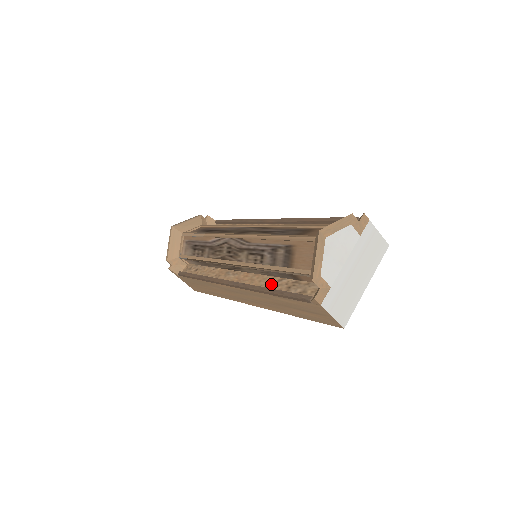
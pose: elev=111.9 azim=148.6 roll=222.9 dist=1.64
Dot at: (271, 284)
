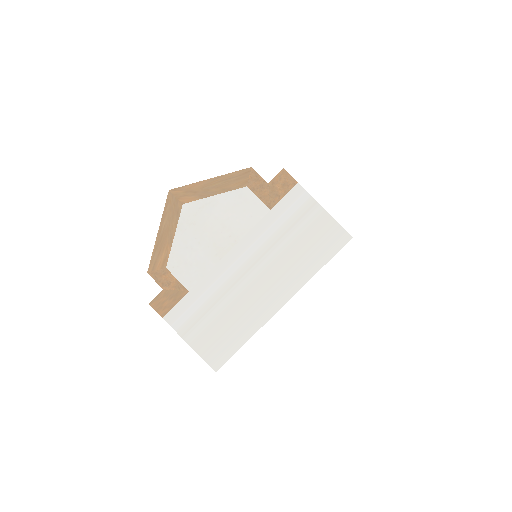
Dot at: occluded
